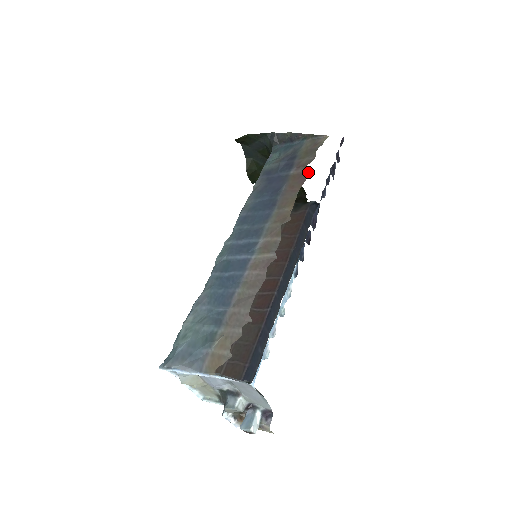
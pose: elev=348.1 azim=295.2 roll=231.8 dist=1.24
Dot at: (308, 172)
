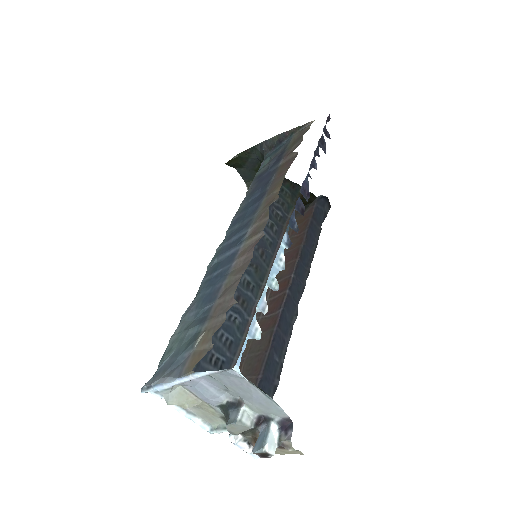
Dot at: (295, 155)
